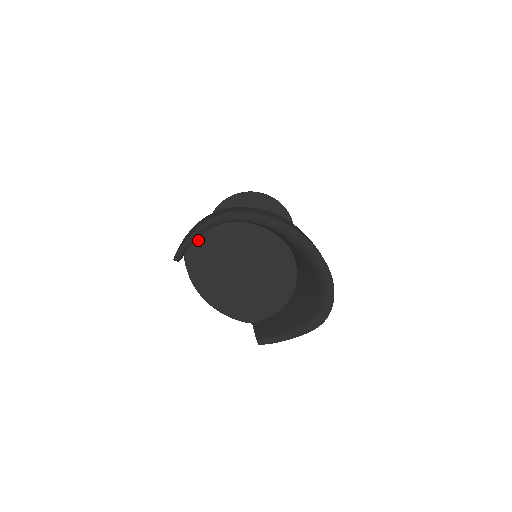
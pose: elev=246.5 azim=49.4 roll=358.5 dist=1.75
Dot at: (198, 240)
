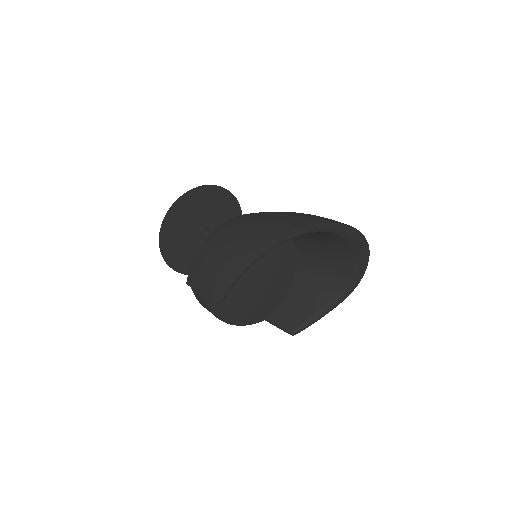
Dot at: occluded
